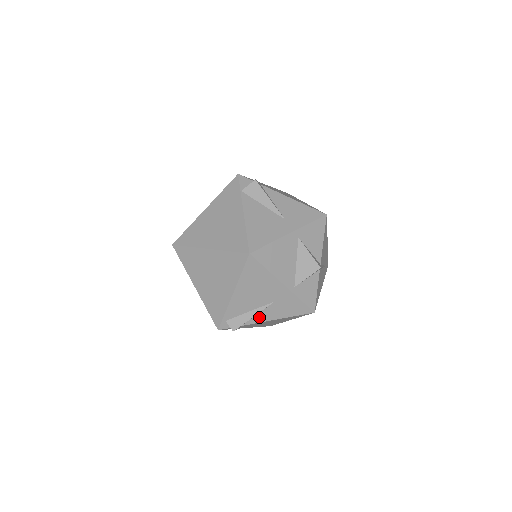
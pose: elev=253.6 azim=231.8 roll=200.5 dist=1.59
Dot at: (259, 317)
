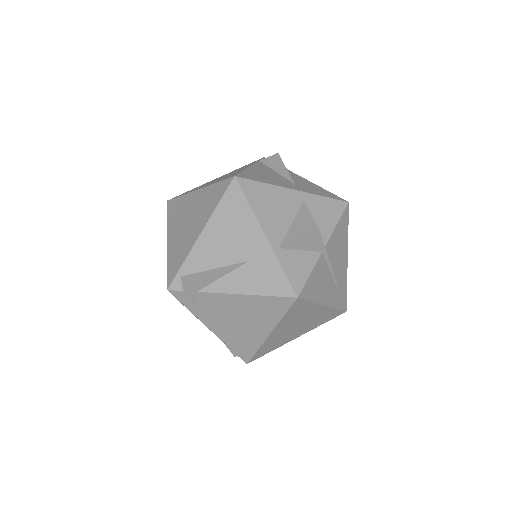
Dot at: (223, 283)
